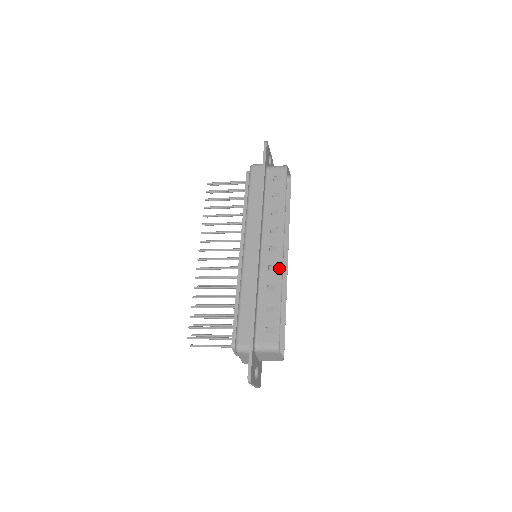
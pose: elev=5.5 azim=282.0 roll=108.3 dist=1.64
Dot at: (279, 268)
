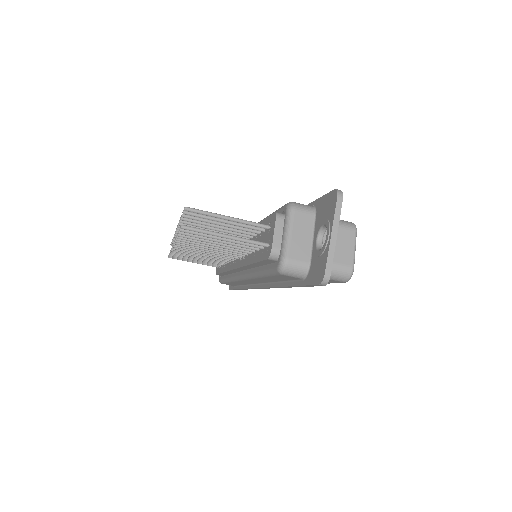
Dot at: occluded
